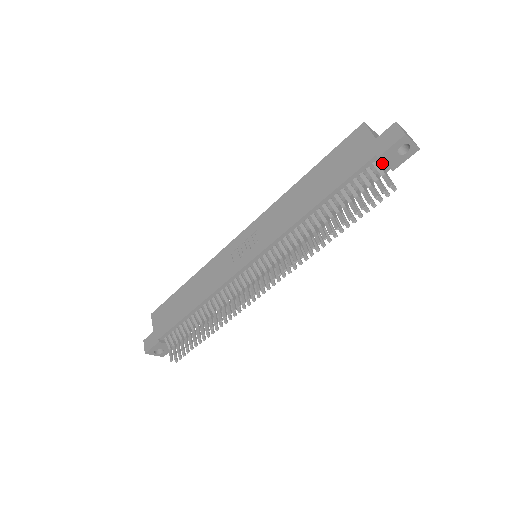
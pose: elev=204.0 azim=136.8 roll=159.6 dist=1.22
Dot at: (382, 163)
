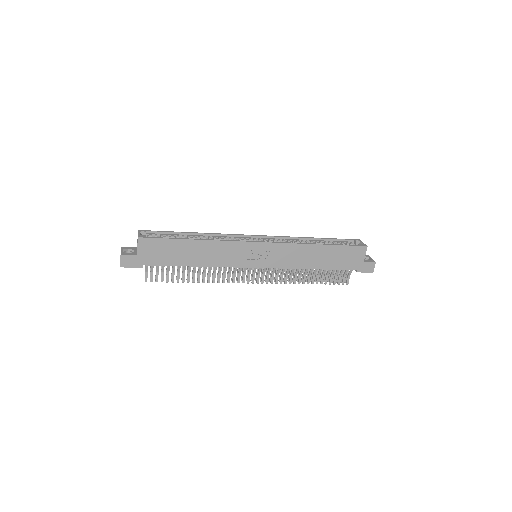
Dot at: occluded
